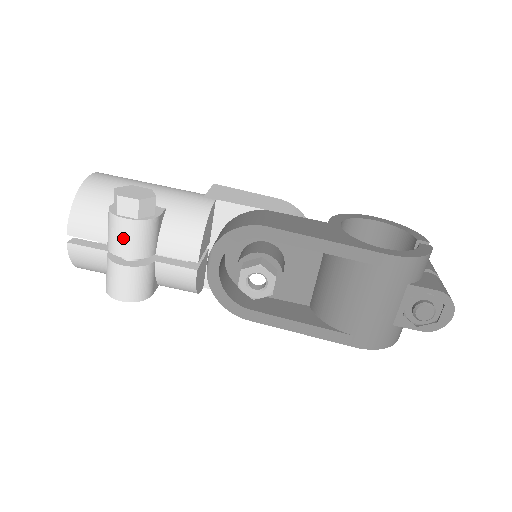
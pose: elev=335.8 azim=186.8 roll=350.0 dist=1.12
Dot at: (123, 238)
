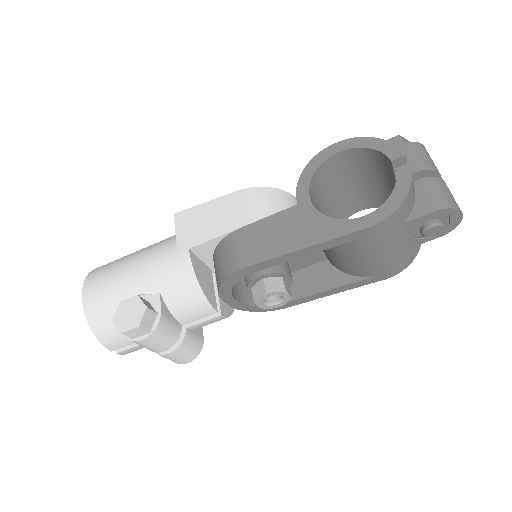
Dot at: (152, 346)
